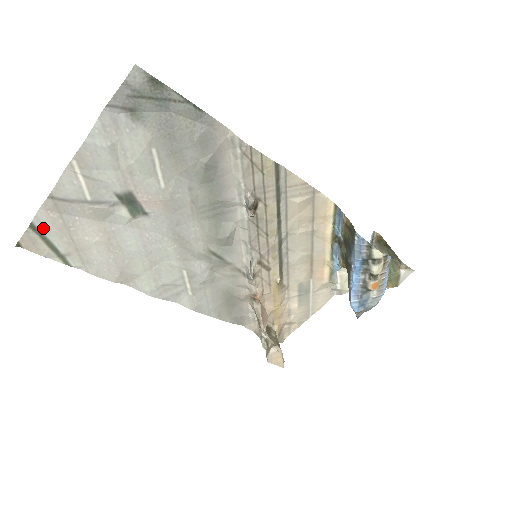
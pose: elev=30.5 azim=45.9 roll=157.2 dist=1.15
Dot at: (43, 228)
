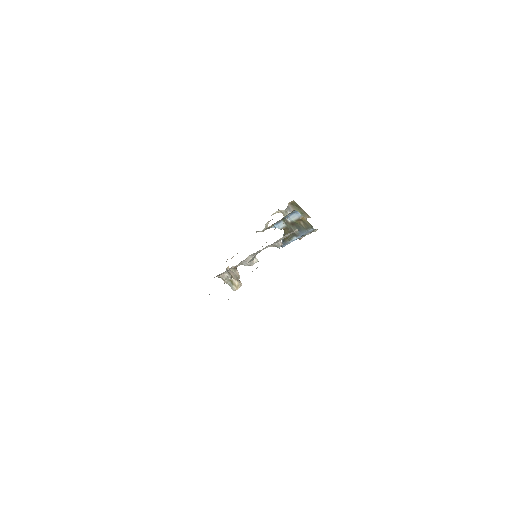
Dot at: occluded
